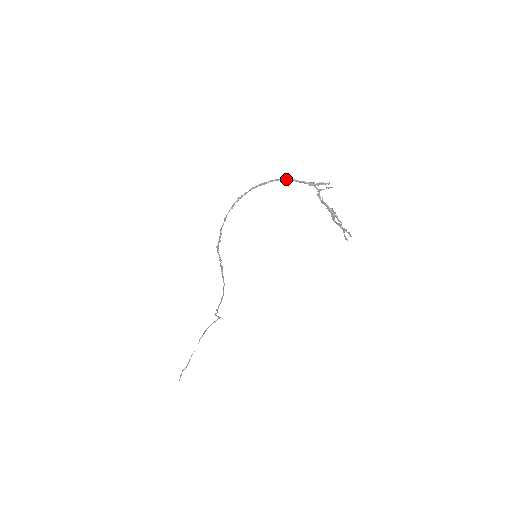
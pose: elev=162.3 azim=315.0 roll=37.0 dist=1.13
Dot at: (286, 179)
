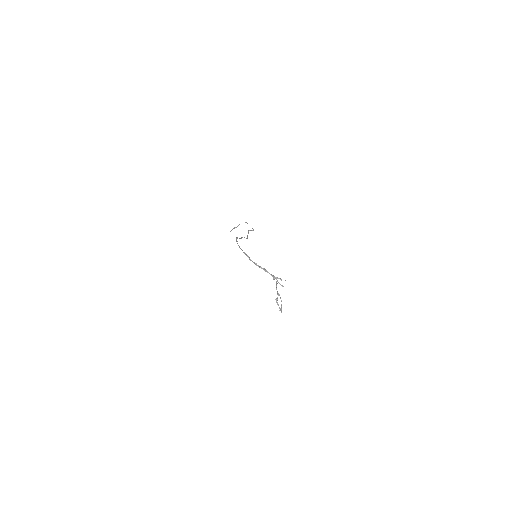
Dot at: occluded
